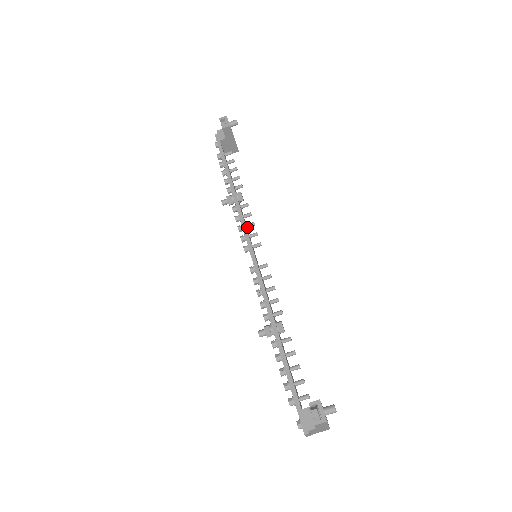
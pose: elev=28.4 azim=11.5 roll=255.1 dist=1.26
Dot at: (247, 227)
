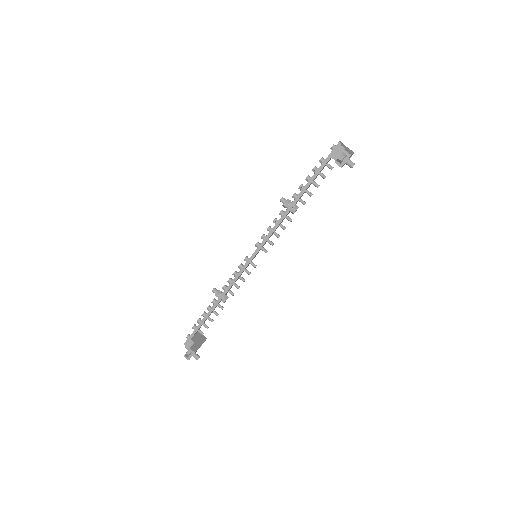
Dot at: occluded
